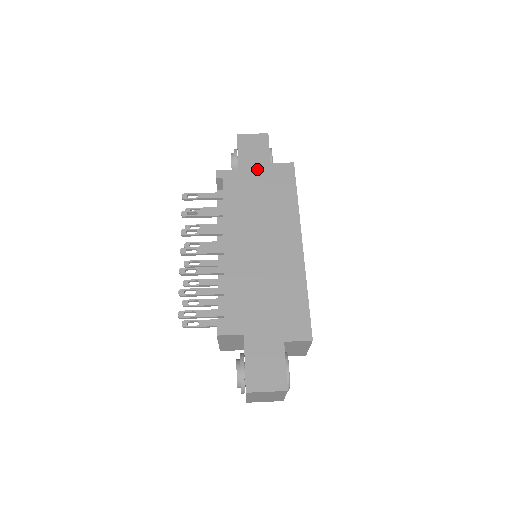
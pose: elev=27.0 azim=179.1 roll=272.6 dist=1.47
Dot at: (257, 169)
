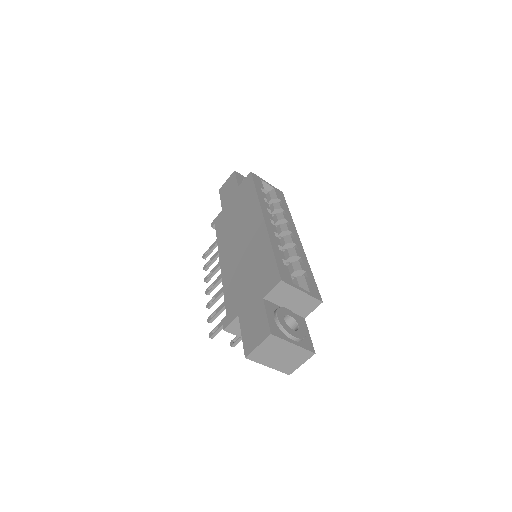
Dot at: (231, 199)
